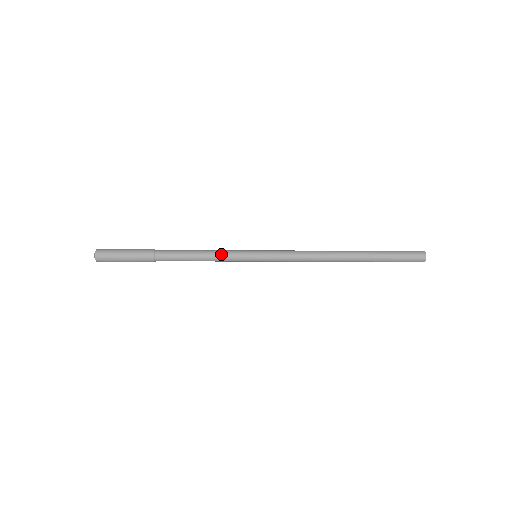
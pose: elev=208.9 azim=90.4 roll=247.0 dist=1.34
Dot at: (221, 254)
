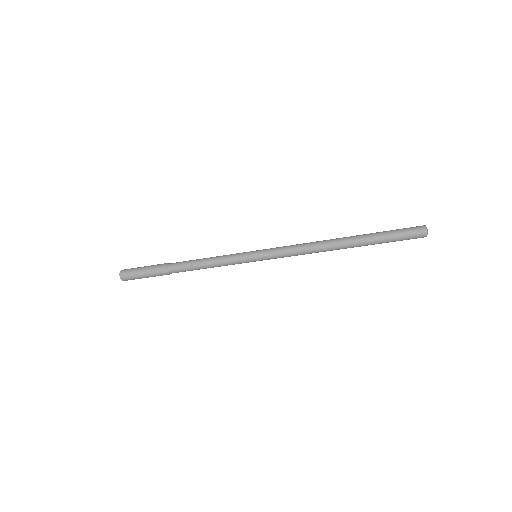
Dot at: (223, 258)
